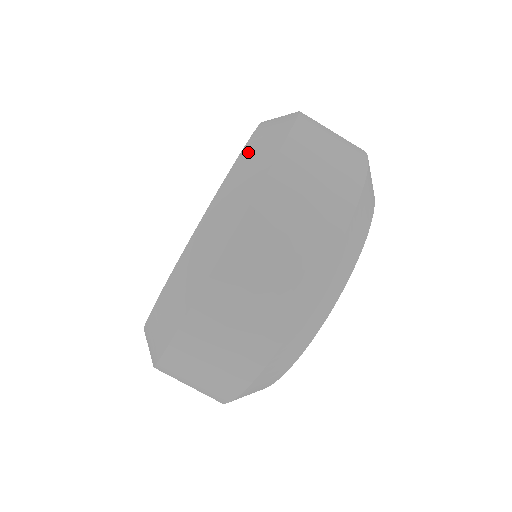
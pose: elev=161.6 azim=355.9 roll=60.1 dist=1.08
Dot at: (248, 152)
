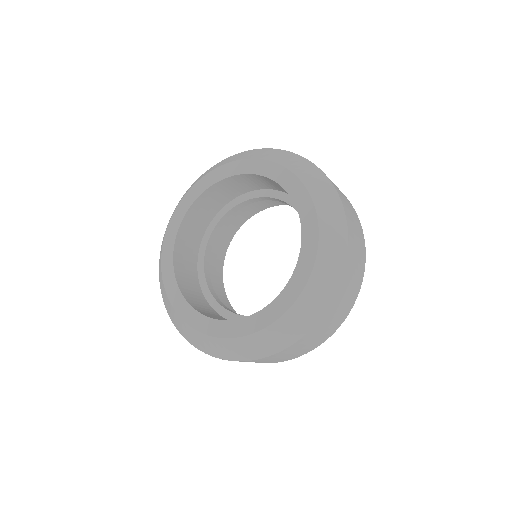
Dot at: (324, 219)
